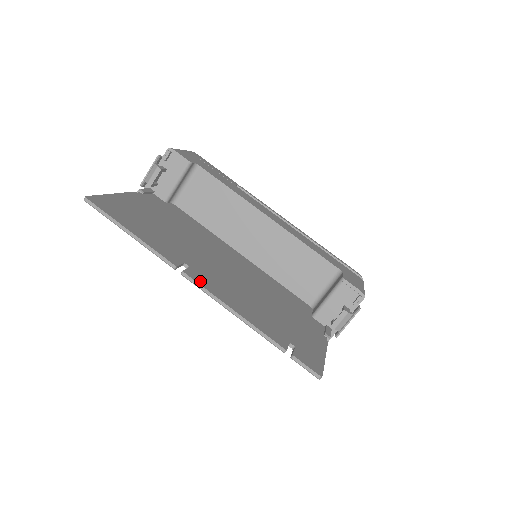
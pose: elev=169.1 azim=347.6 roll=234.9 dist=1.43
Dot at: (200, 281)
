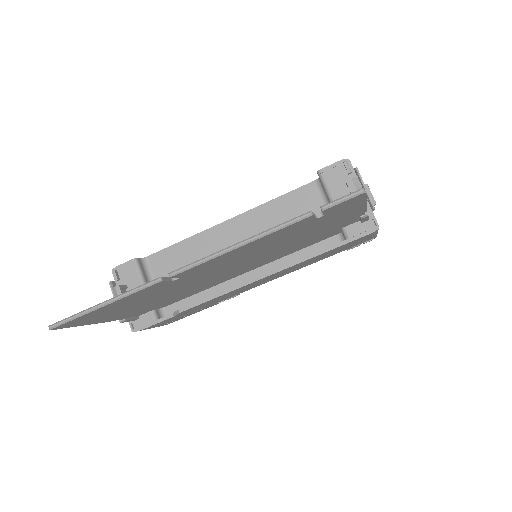
Dot at: occluded
